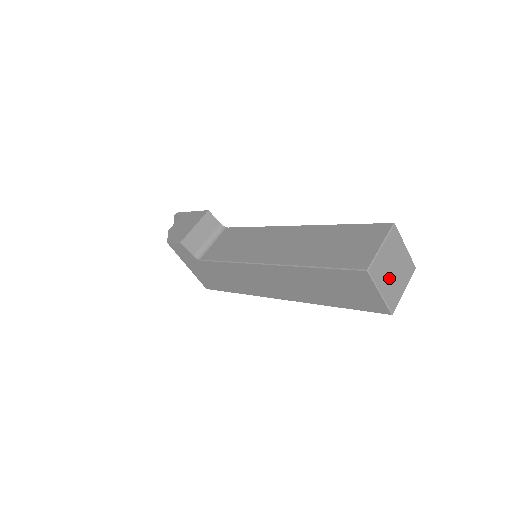
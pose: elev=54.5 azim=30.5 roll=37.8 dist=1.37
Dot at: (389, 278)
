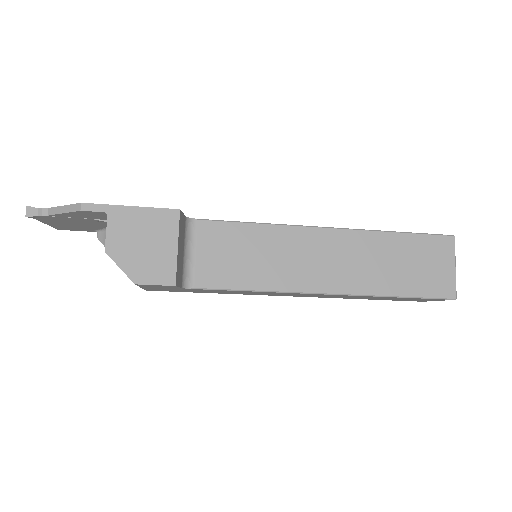
Dot at: occluded
